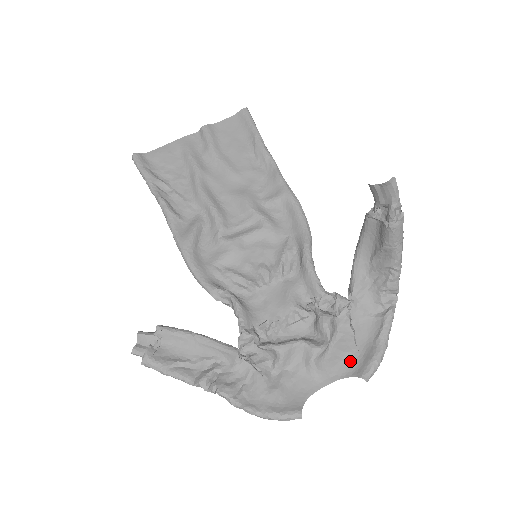
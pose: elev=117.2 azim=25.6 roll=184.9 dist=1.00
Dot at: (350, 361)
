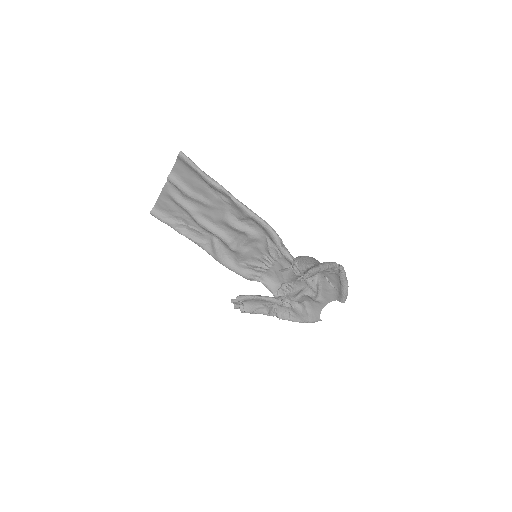
Dot at: (333, 293)
